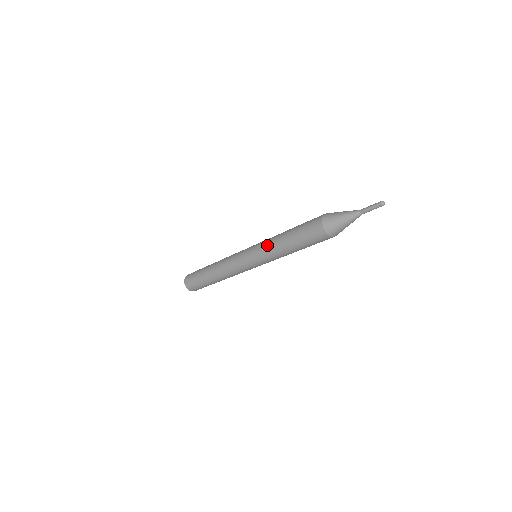
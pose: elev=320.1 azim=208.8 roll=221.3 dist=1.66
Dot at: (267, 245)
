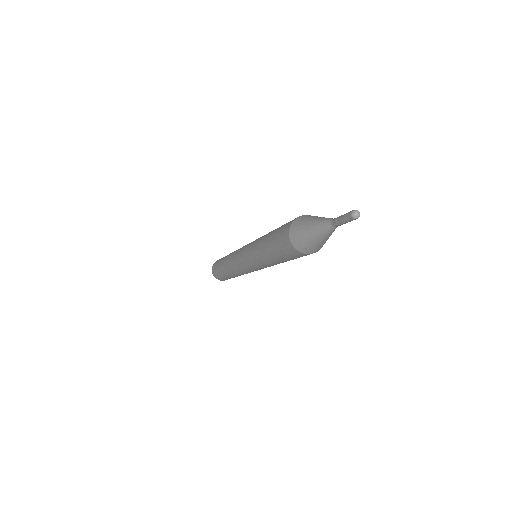
Dot at: (253, 254)
